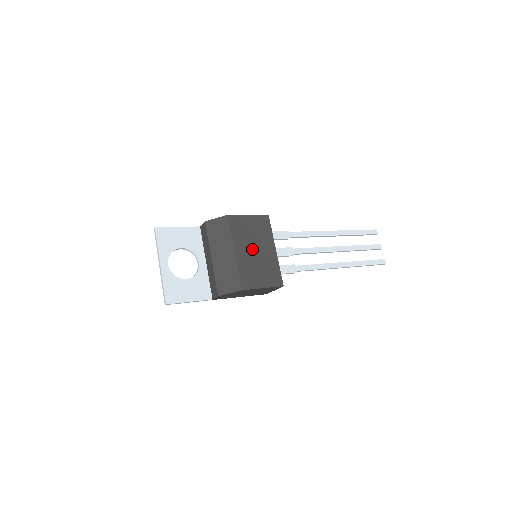
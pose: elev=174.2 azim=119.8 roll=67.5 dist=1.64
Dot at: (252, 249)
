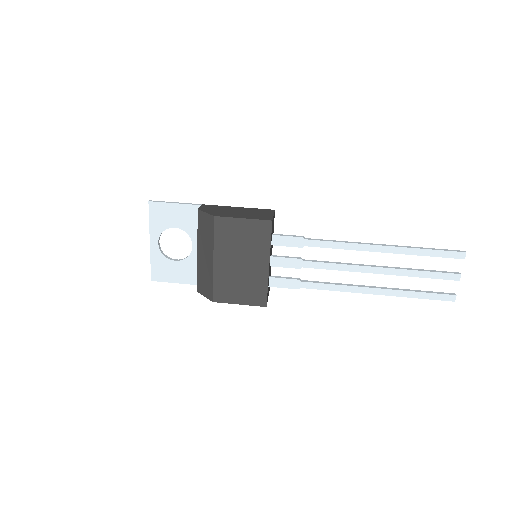
Dot at: (236, 260)
